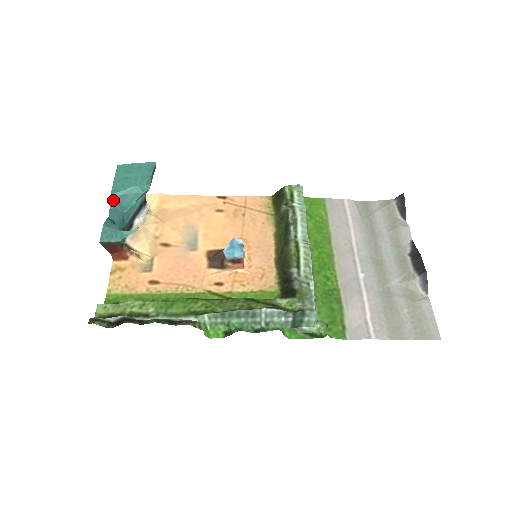
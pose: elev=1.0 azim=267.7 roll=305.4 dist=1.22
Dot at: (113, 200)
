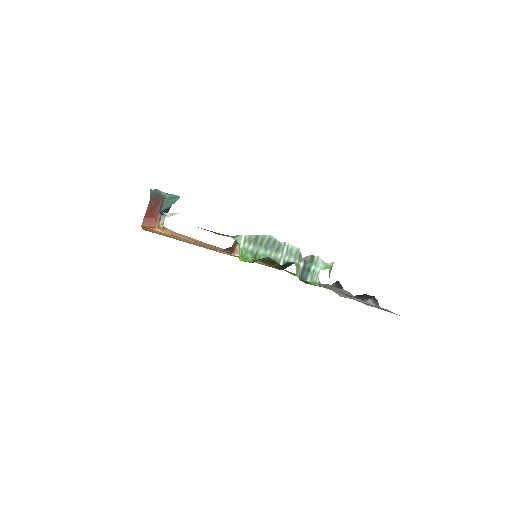
Dot at: occluded
